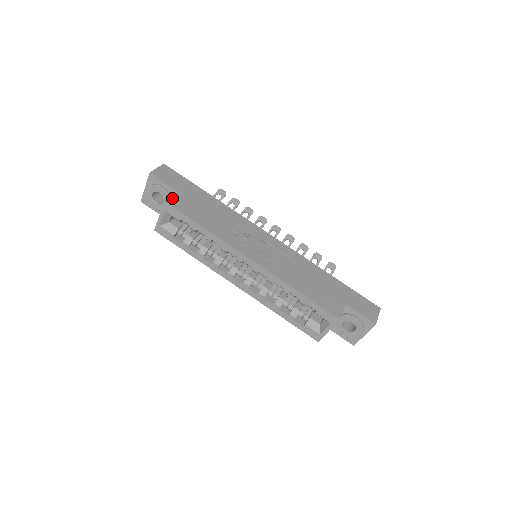
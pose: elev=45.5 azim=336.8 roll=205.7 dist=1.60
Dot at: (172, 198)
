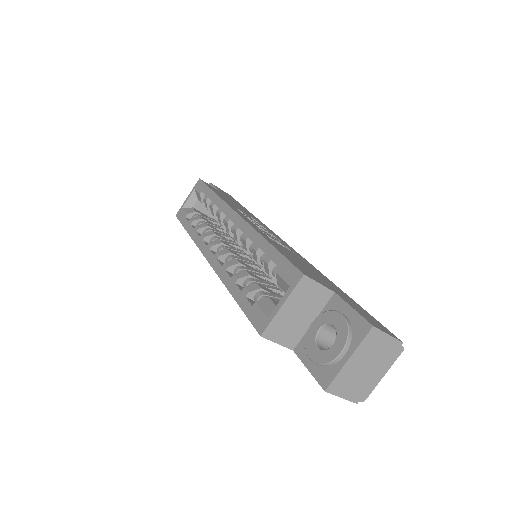
Dot at: (210, 185)
